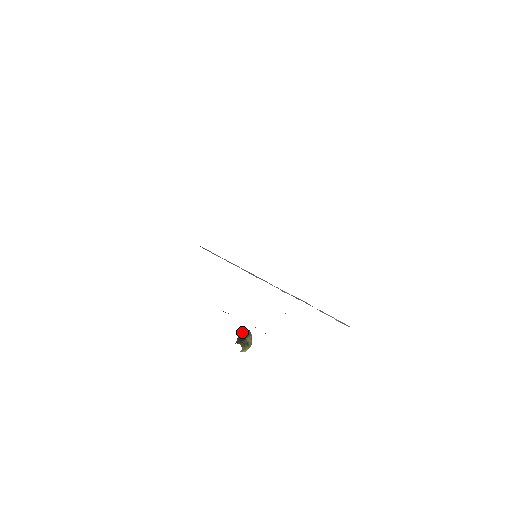
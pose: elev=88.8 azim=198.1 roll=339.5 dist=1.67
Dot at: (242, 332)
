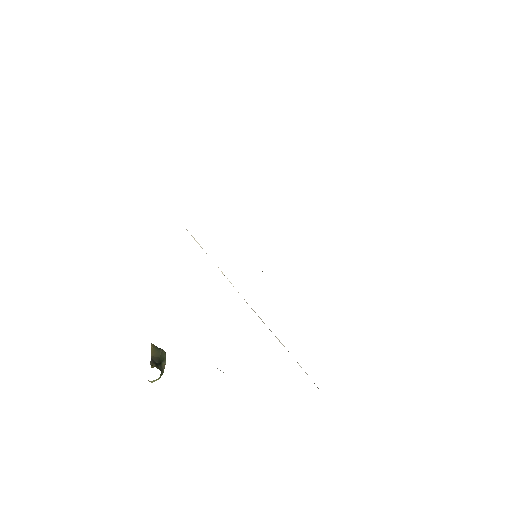
Dot at: (157, 351)
